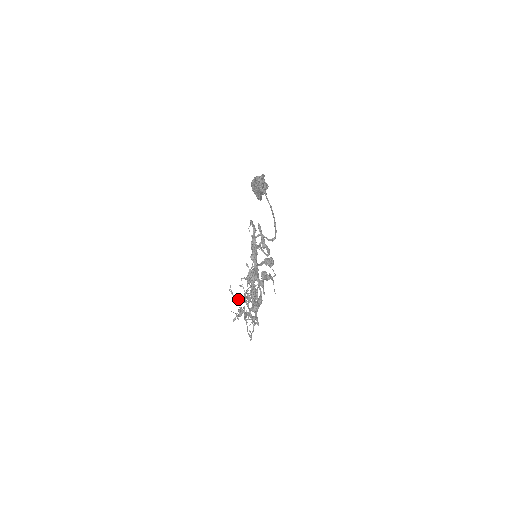
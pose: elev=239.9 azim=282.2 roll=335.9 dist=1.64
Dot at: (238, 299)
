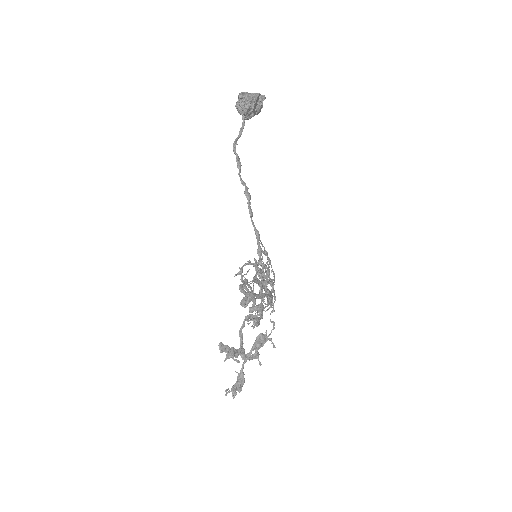
Dot at: occluded
